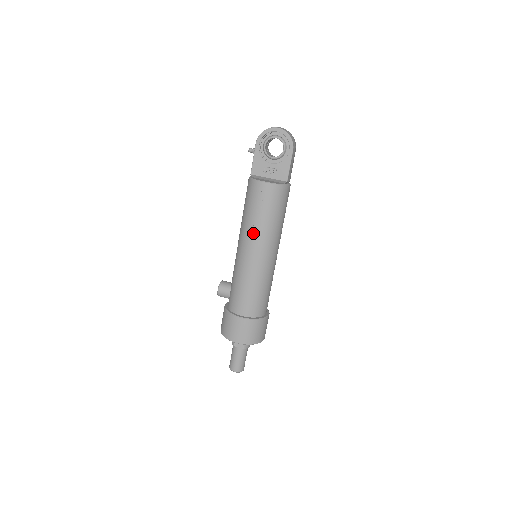
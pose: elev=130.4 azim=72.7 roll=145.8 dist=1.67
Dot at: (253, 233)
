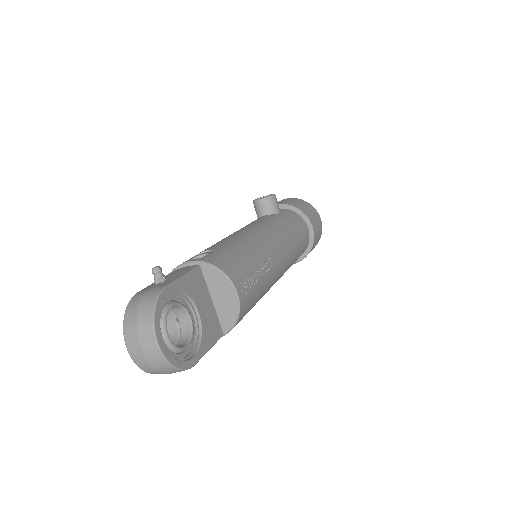
Dot at: occluded
